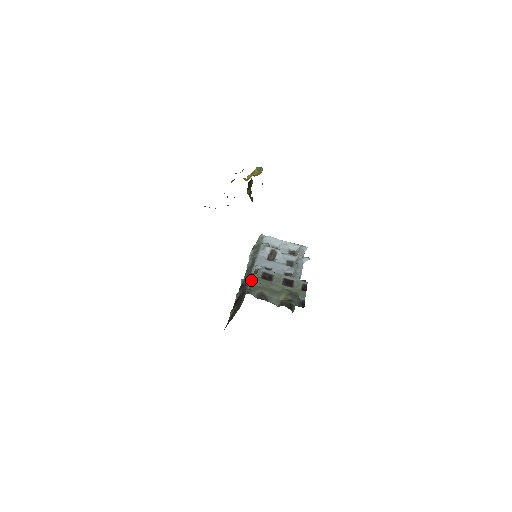
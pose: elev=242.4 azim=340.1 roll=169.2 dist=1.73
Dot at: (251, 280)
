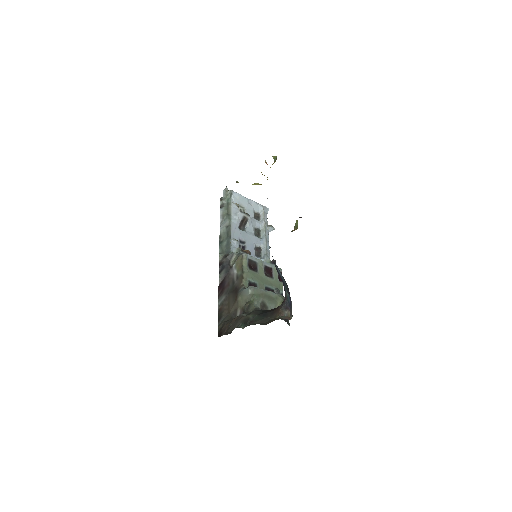
Dot at: (240, 271)
